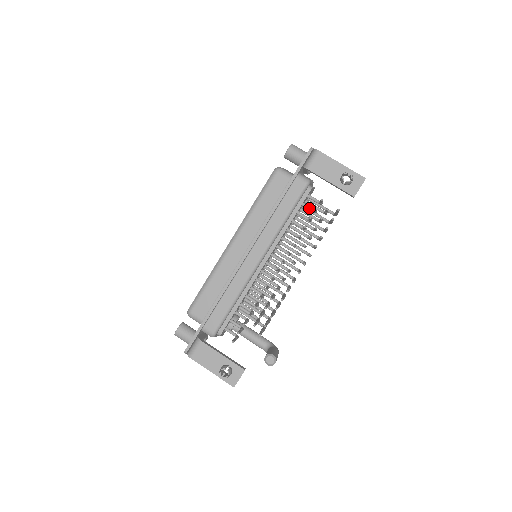
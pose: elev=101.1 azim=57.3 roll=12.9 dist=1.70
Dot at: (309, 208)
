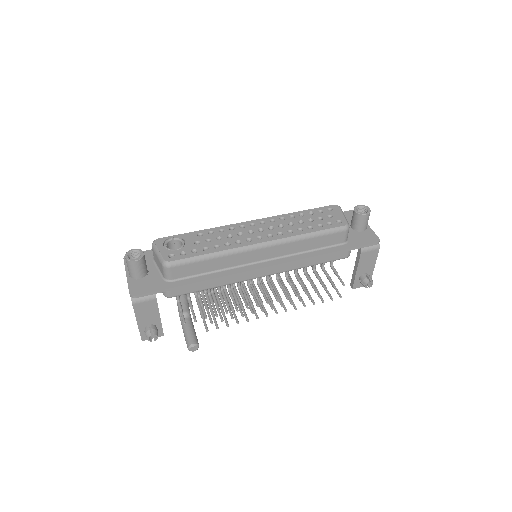
Dot at: (324, 263)
